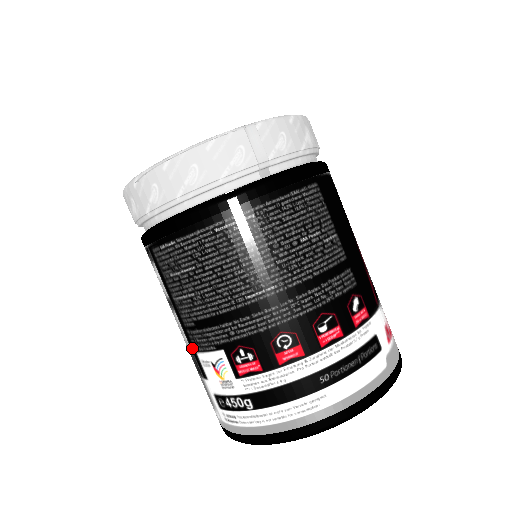
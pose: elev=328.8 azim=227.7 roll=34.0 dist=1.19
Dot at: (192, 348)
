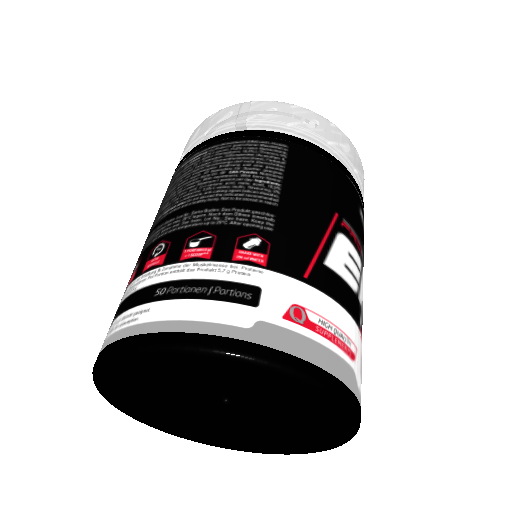
Dot at: occluded
